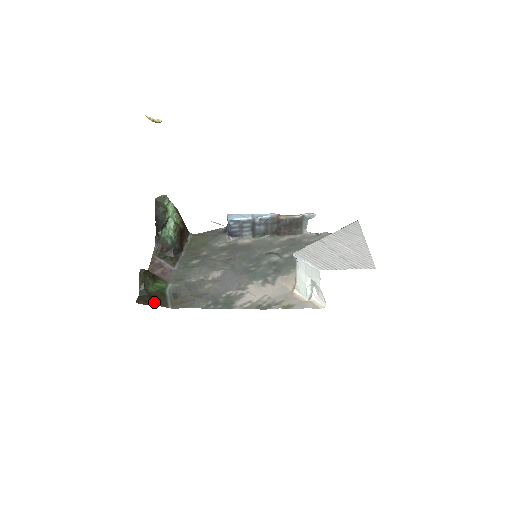
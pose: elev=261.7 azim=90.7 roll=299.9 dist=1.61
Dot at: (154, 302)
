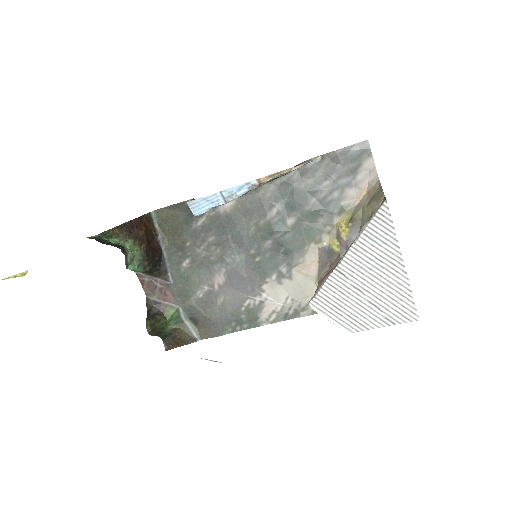
Dot at: (181, 342)
